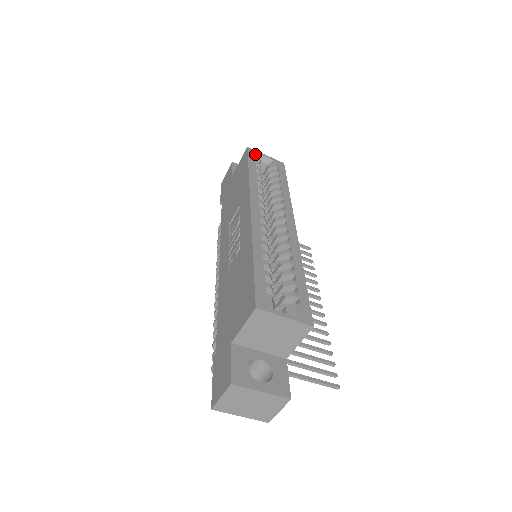
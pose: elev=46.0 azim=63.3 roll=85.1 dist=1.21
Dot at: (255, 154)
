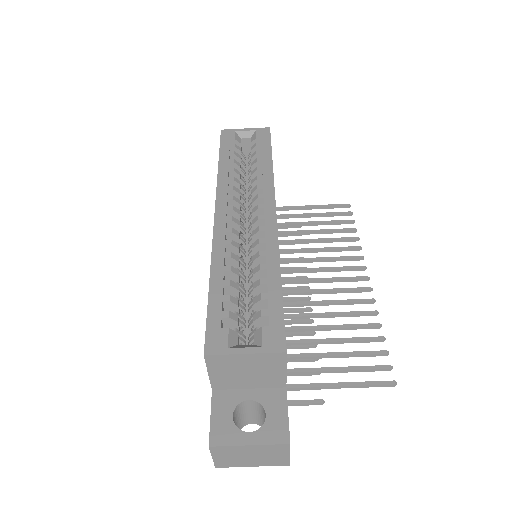
Dot at: (230, 135)
